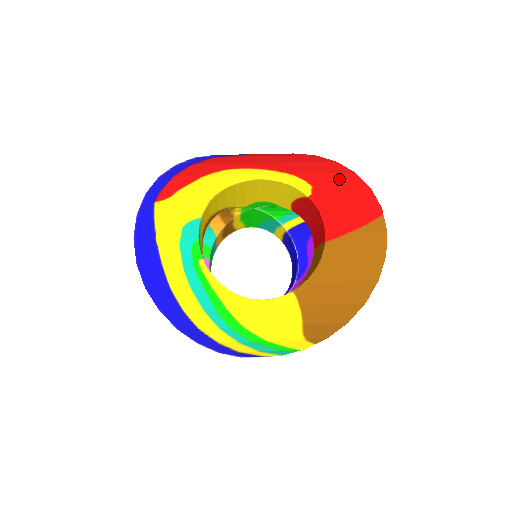
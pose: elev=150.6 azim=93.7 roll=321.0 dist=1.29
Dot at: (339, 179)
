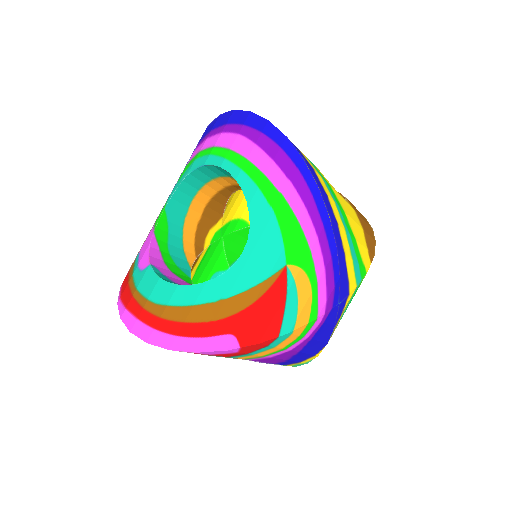
Dot at: occluded
